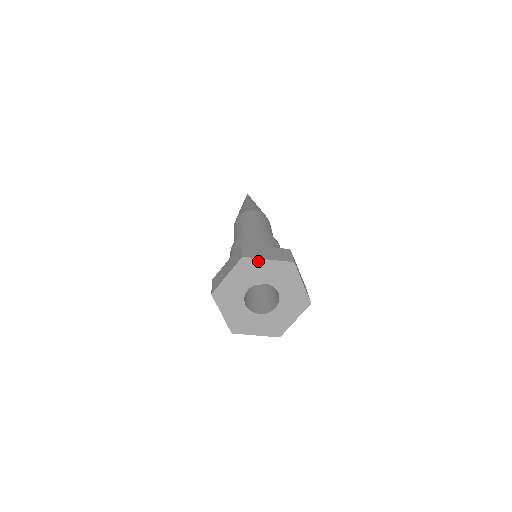
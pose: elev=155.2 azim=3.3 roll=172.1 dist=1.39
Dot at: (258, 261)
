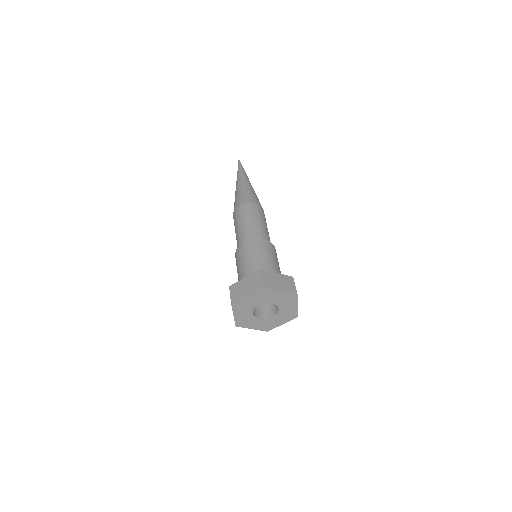
Dot at: (273, 291)
